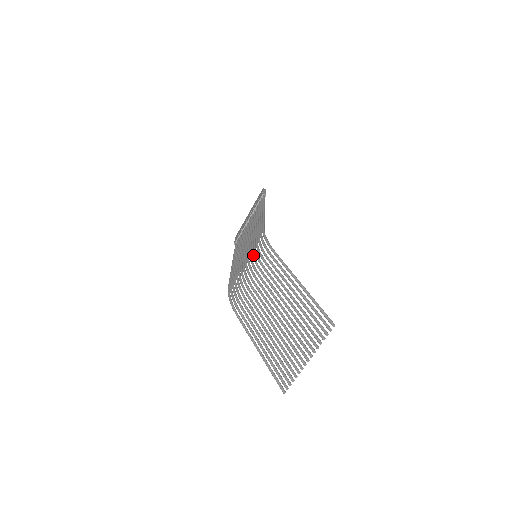
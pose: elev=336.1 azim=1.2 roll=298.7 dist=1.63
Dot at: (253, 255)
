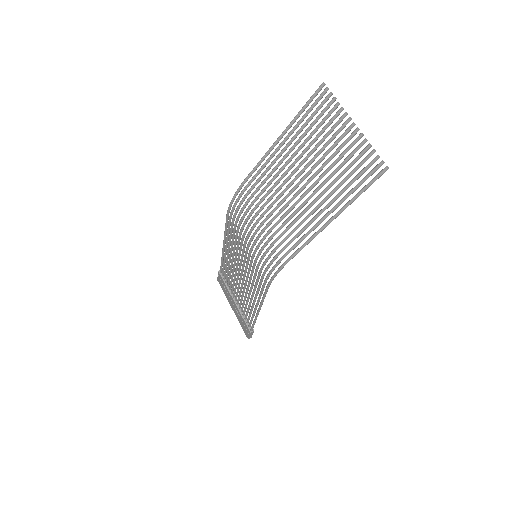
Dot at: (242, 225)
